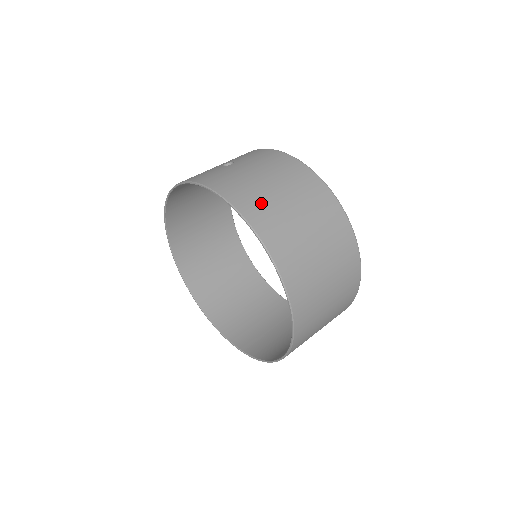
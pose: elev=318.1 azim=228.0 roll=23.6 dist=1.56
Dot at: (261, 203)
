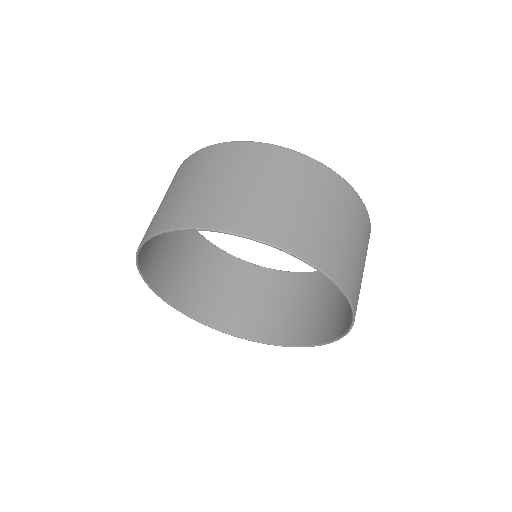
Dot at: (197, 205)
